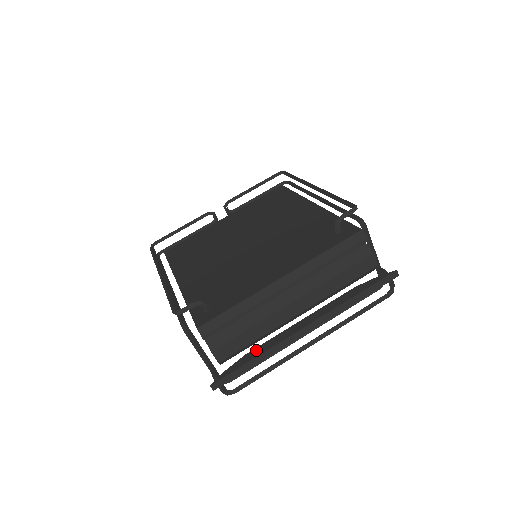
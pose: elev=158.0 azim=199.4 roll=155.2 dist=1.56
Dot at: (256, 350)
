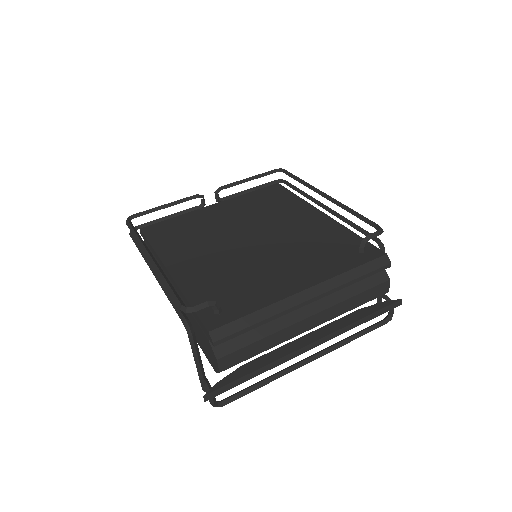
Dot at: (256, 362)
